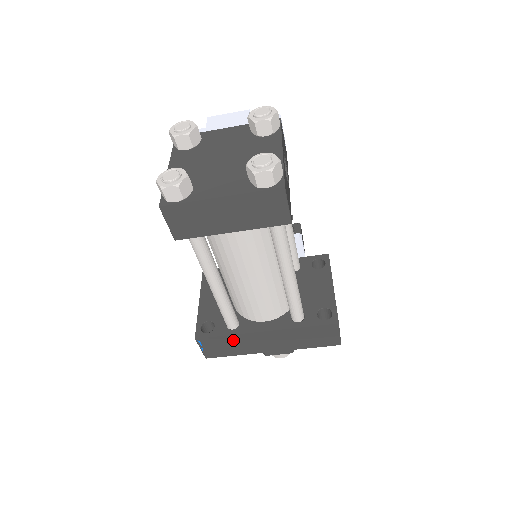
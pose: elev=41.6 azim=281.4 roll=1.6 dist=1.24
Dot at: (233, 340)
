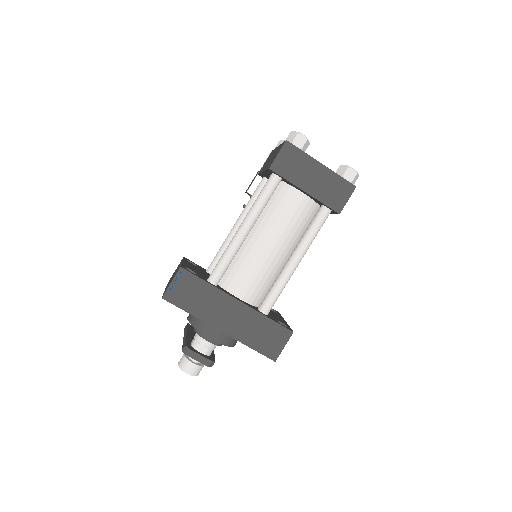
Dot at: (206, 292)
